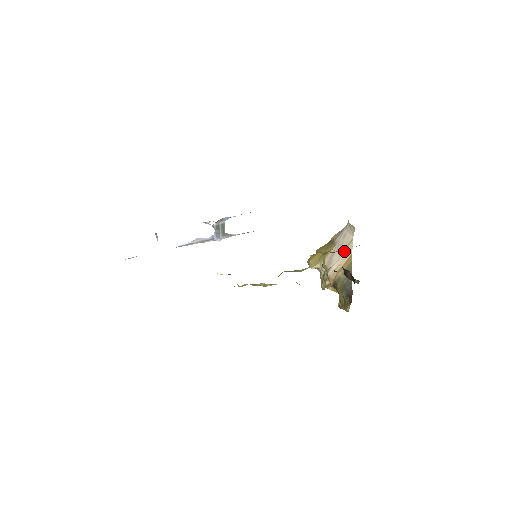
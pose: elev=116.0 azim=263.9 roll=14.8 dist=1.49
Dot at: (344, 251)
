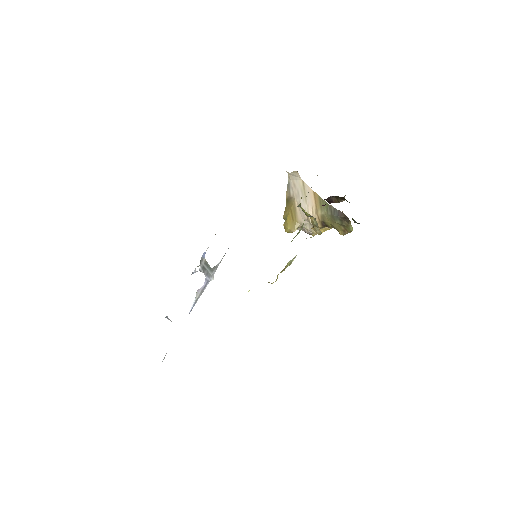
Dot at: (305, 195)
